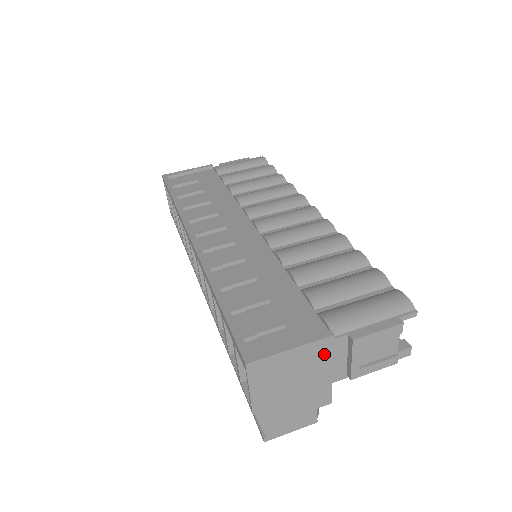
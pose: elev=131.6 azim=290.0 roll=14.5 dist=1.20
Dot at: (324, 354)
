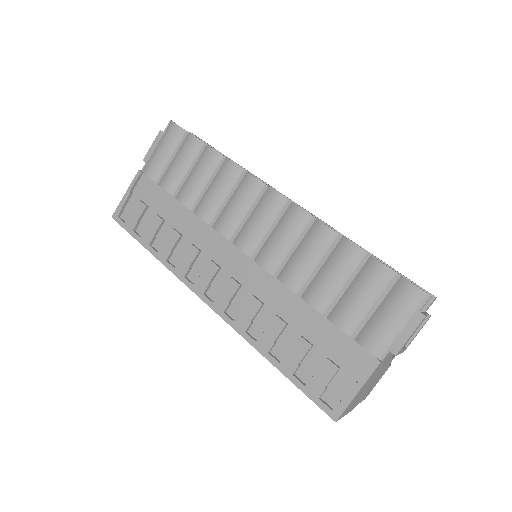
Dot at: (379, 367)
